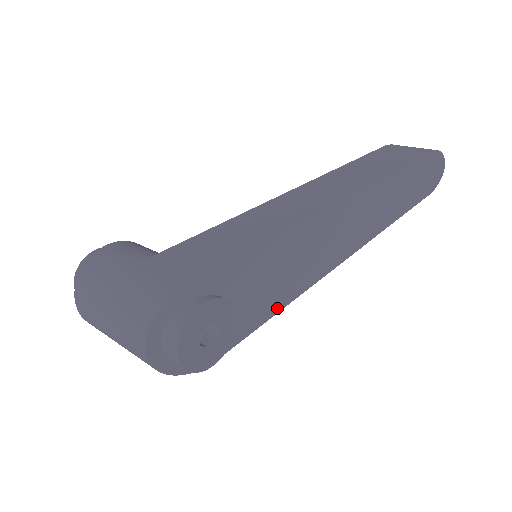
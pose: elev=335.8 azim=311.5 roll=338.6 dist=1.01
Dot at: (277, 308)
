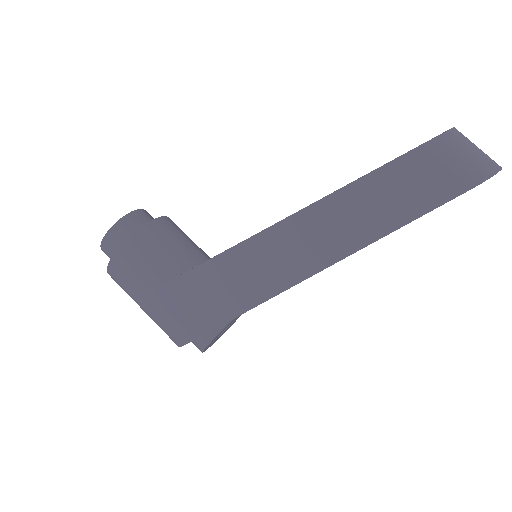
Dot at: occluded
